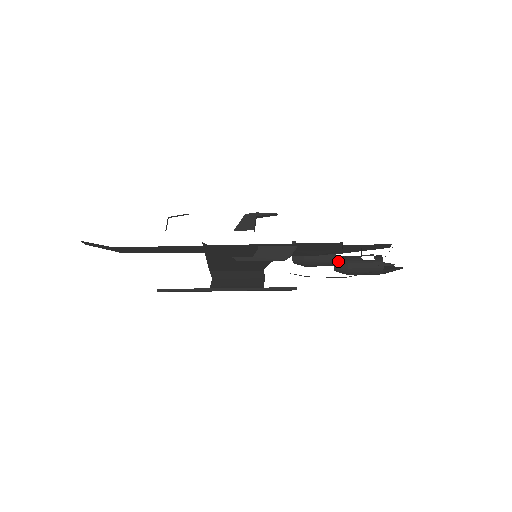
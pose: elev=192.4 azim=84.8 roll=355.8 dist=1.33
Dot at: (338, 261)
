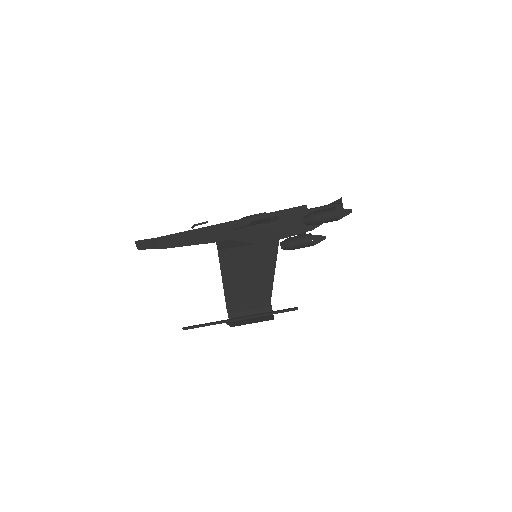
Dot at: occluded
